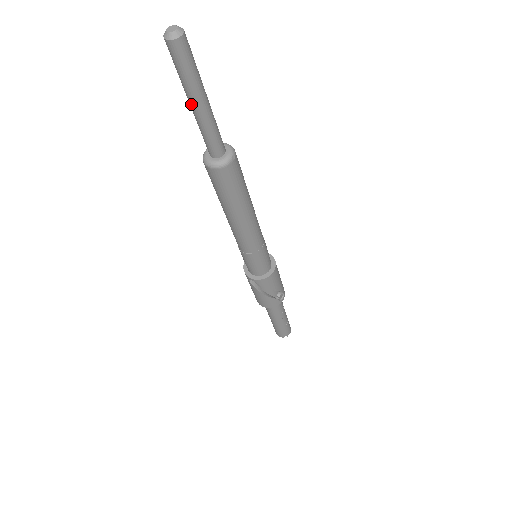
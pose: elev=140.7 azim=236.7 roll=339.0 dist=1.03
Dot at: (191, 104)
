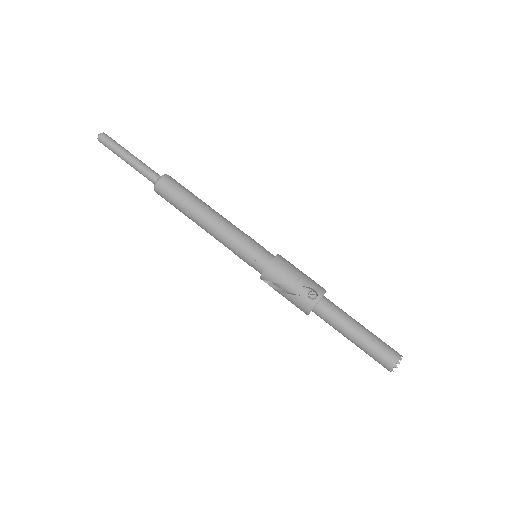
Dot at: (126, 162)
